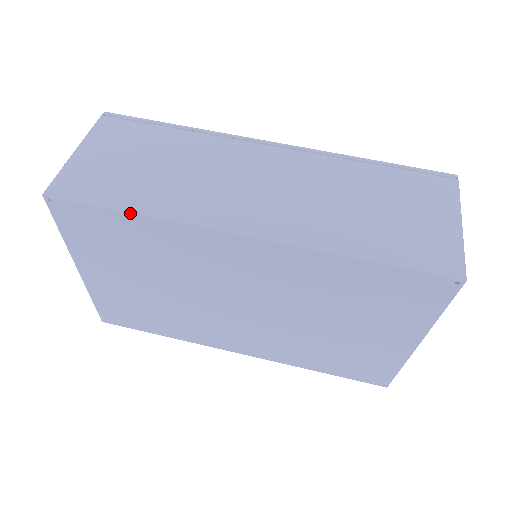
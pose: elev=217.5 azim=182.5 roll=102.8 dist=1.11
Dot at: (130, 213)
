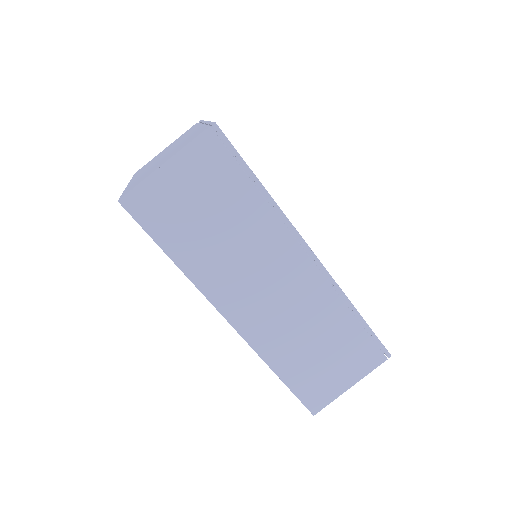
Dot at: occluded
